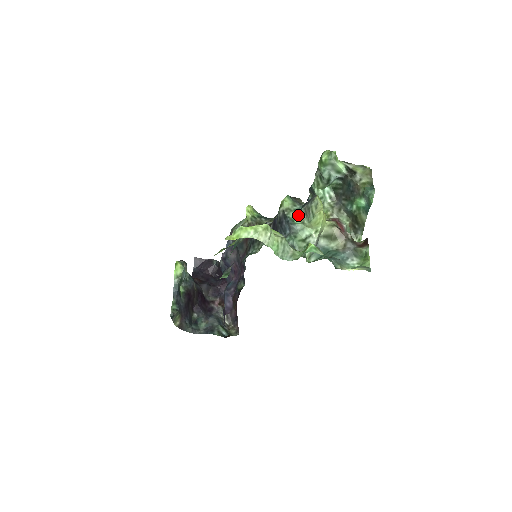
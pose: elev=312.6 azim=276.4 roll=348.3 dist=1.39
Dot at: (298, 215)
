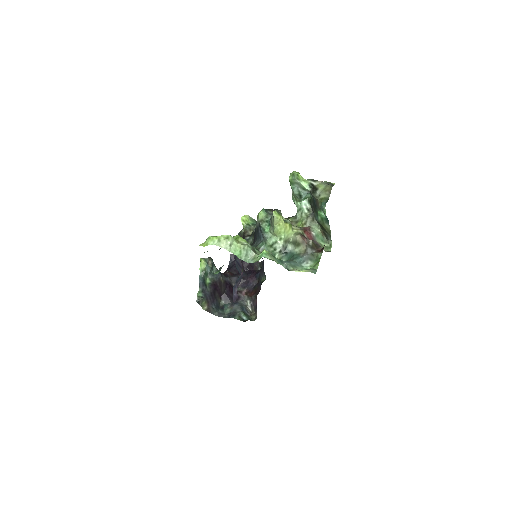
Dot at: (268, 225)
